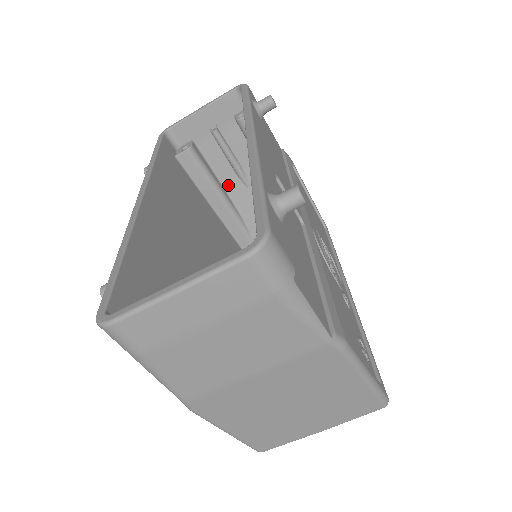
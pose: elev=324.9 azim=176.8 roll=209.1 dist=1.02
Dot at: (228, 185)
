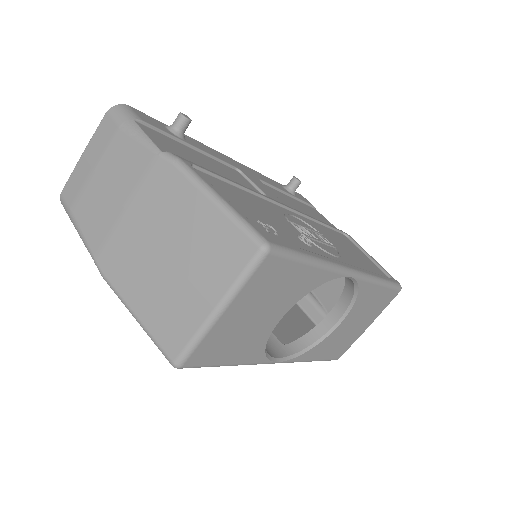
Dot at: occluded
